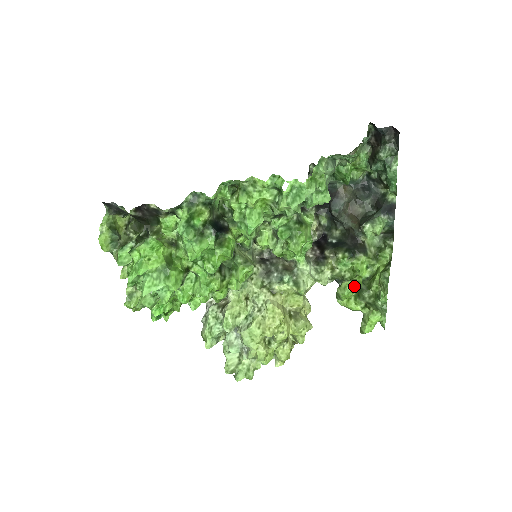
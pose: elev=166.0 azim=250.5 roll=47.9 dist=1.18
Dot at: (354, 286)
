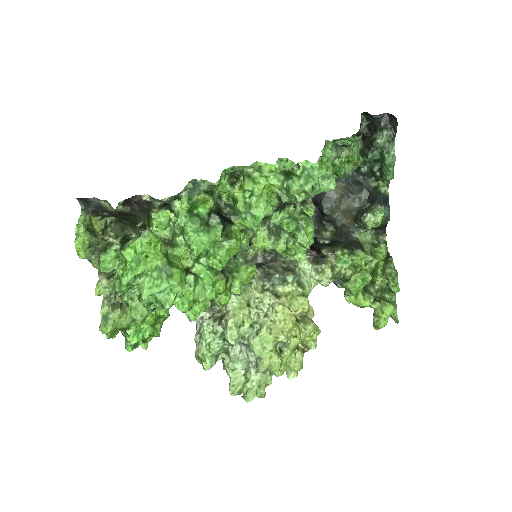
Dot at: (366, 276)
